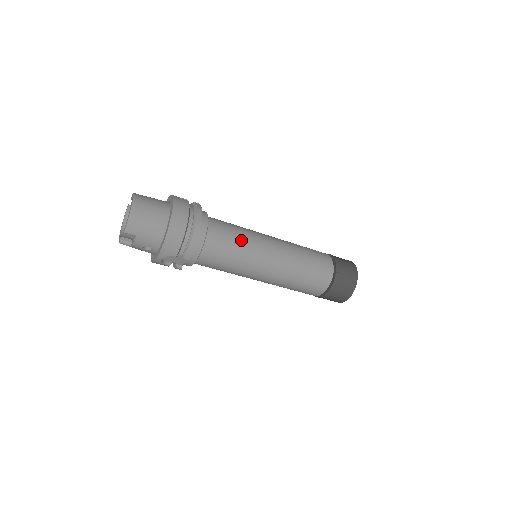
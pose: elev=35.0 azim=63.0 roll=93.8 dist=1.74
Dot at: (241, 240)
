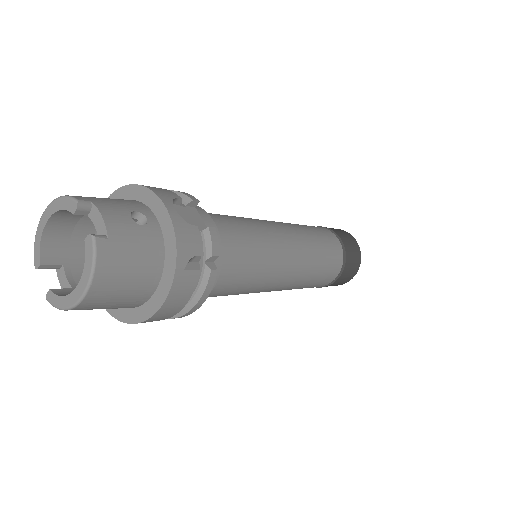
Dot at: (243, 291)
